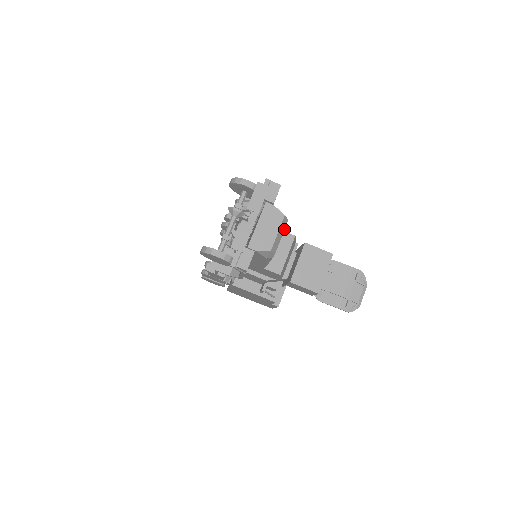
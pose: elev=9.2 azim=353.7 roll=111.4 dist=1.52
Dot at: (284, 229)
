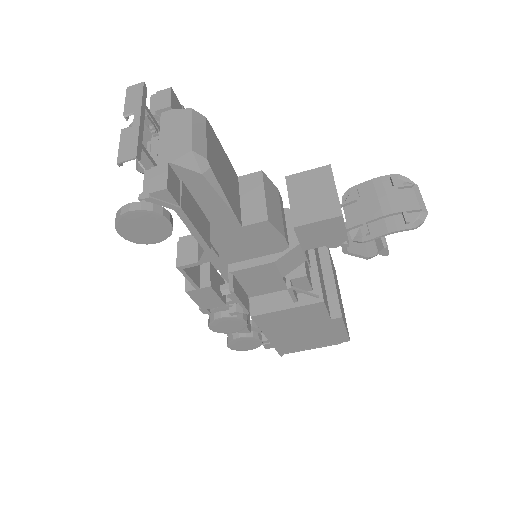
Dot at: (205, 128)
